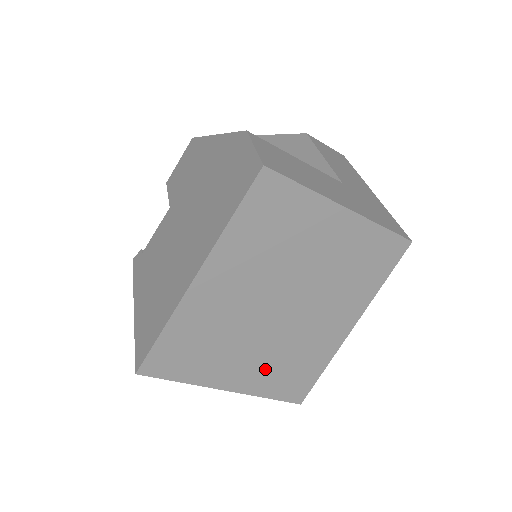
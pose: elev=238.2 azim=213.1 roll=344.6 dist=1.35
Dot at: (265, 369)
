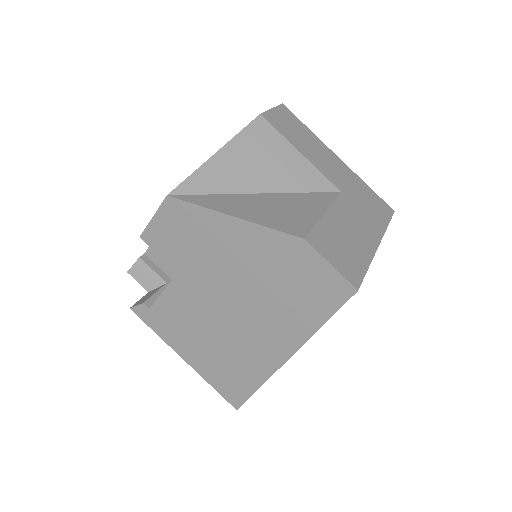
Dot at: occluded
